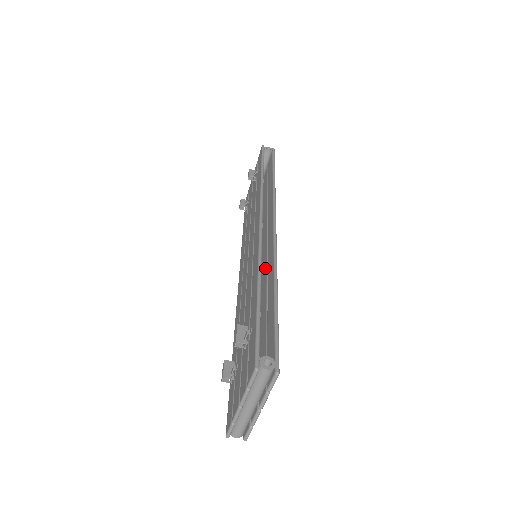
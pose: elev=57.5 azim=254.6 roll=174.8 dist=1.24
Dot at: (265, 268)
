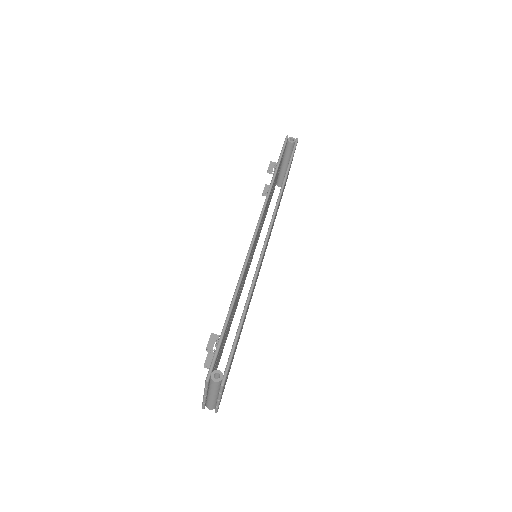
Dot at: occluded
